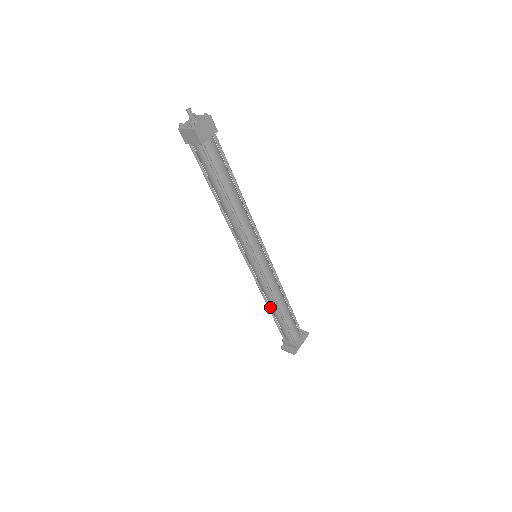
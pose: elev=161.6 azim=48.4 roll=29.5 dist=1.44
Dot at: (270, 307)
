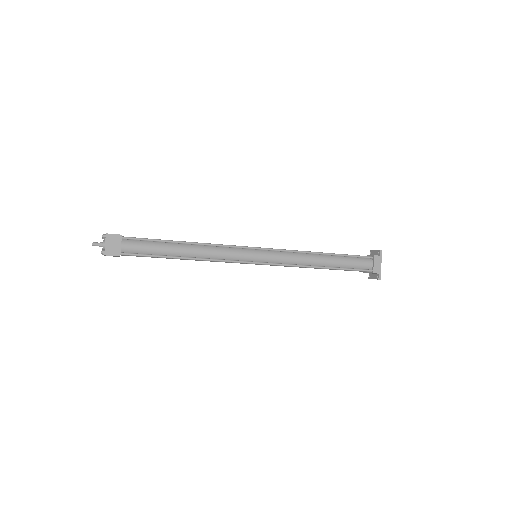
Dot at: occluded
